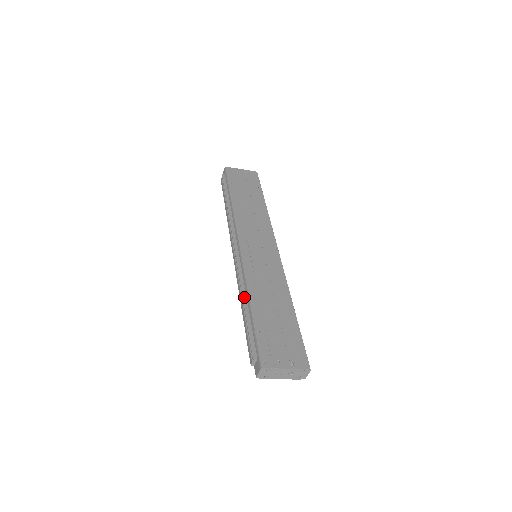
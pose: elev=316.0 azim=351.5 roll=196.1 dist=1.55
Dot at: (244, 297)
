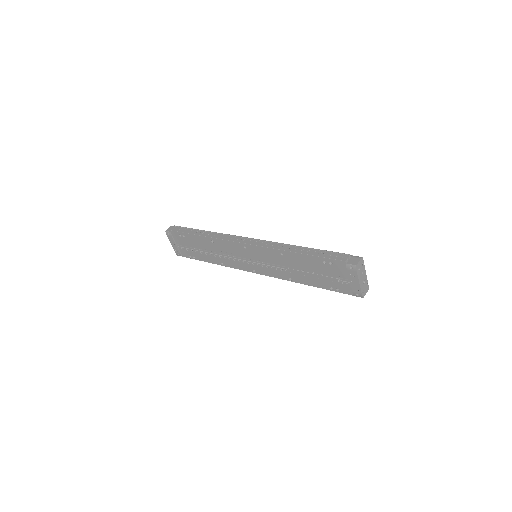
Dot at: (296, 246)
